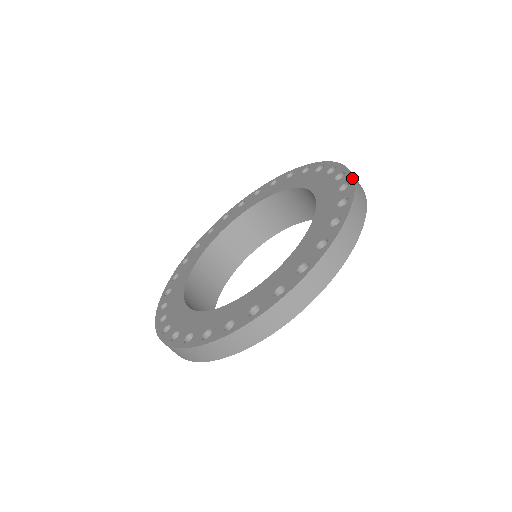
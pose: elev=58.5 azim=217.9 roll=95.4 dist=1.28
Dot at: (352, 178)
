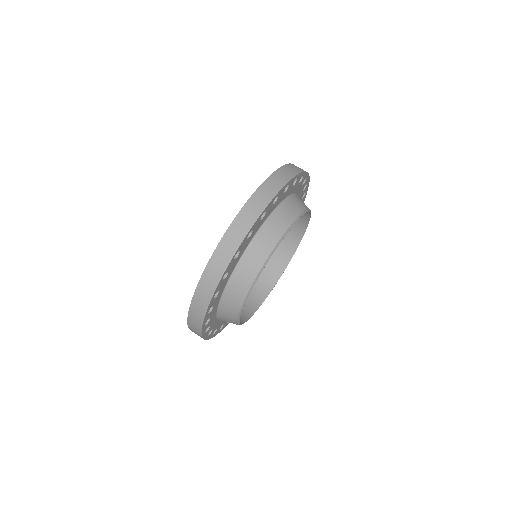
Dot at: occluded
